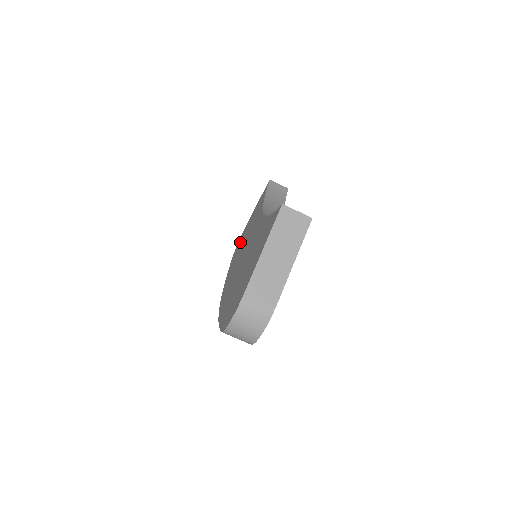
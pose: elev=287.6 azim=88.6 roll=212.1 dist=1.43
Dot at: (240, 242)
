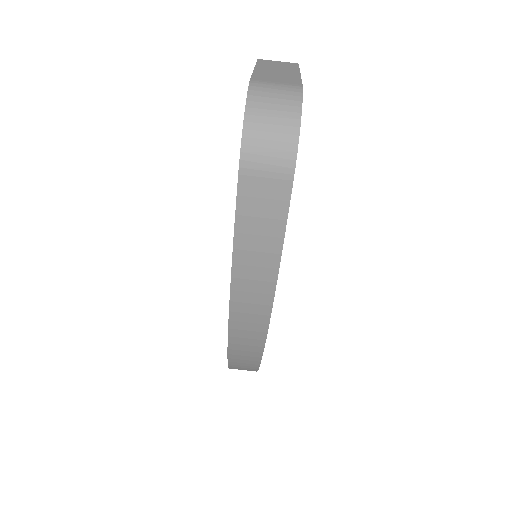
Dot at: occluded
